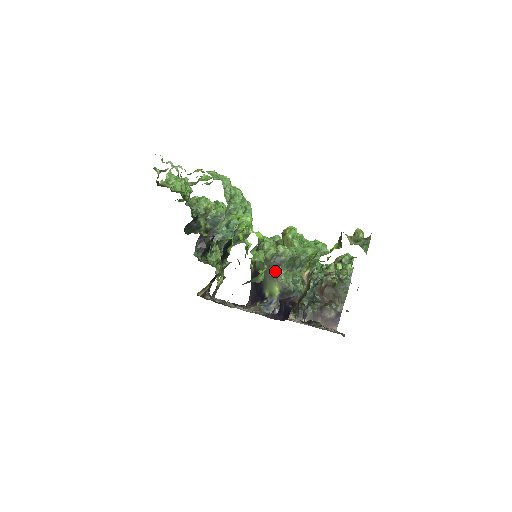
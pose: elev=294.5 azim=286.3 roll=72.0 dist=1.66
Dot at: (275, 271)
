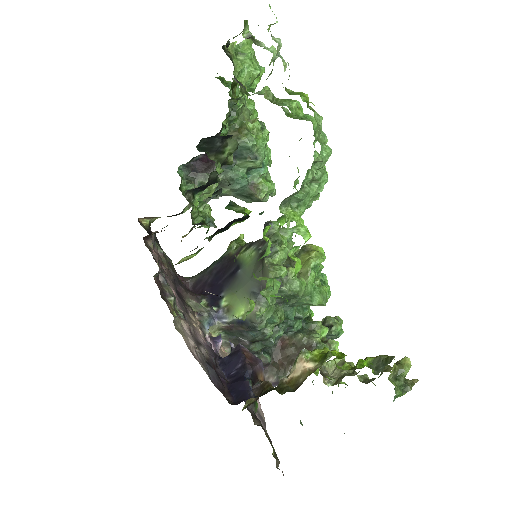
Dot at: occluded
